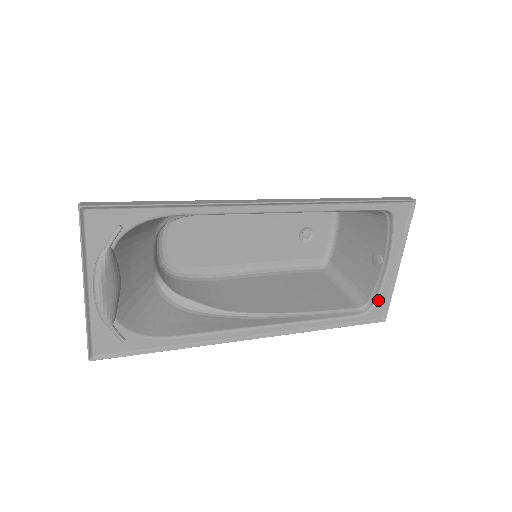
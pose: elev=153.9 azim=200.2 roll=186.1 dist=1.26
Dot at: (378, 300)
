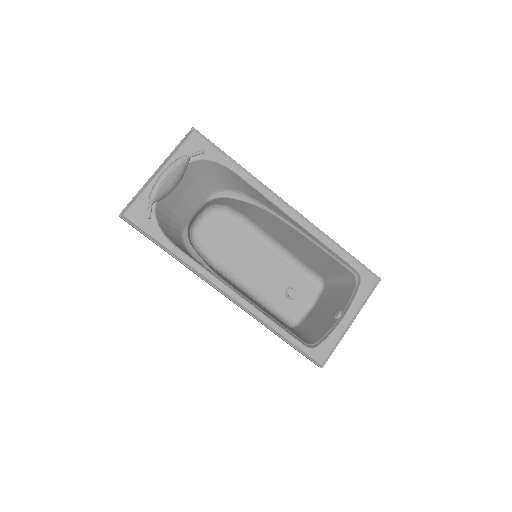
Dot at: (324, 343)
